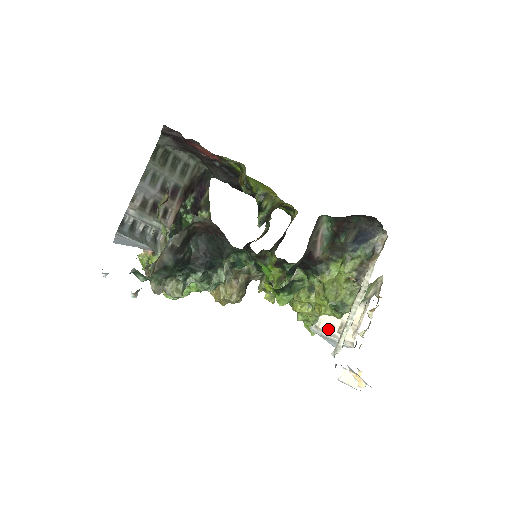
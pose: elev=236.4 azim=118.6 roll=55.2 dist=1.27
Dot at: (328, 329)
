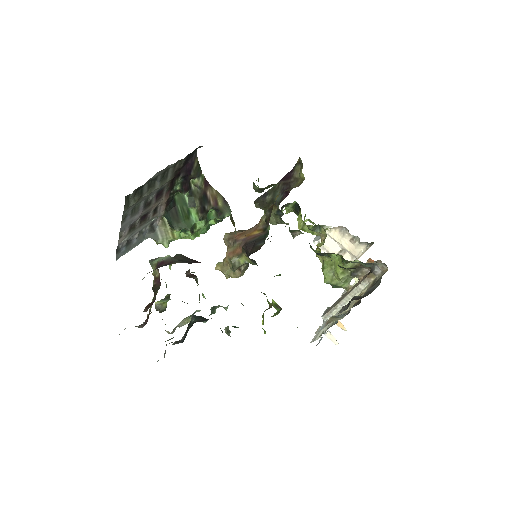
Dot at: (329, 250)
